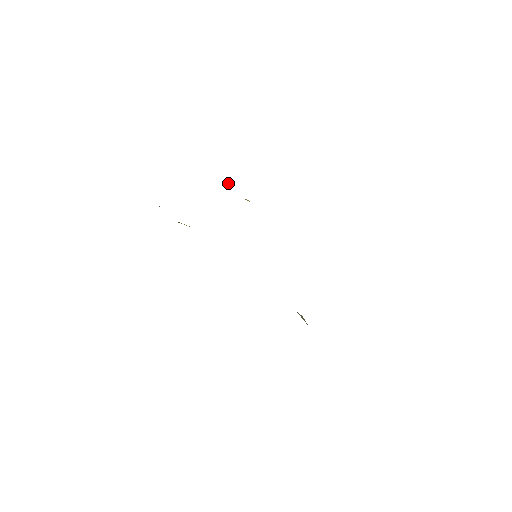
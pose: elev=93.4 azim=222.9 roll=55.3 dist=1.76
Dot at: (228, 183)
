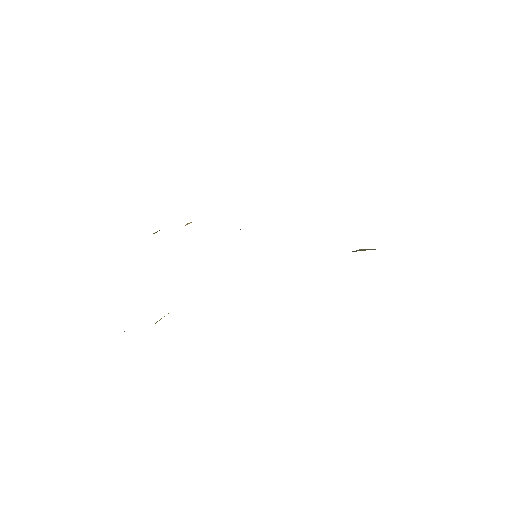
Dot at: occluded
